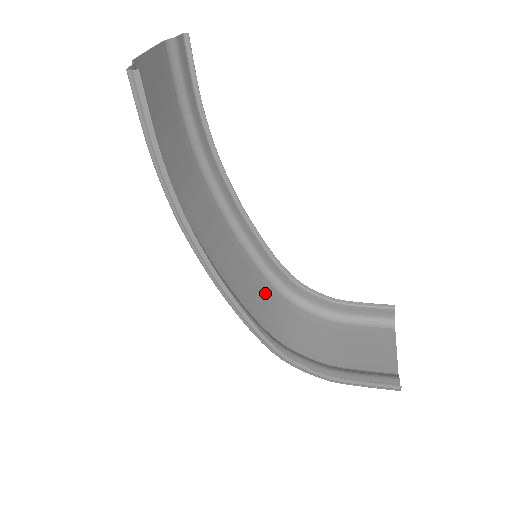
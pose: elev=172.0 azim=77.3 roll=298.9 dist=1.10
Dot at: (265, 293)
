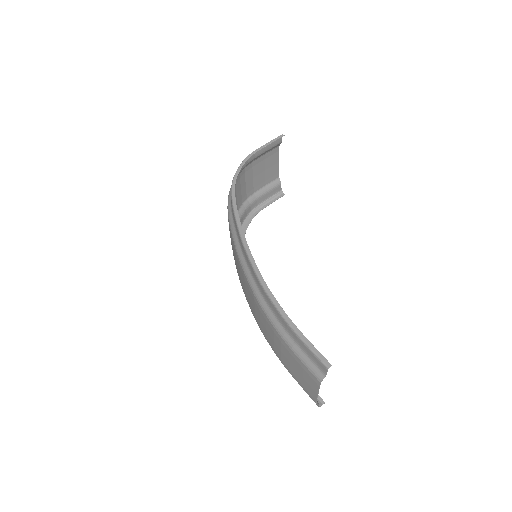
Dot at: occluded
